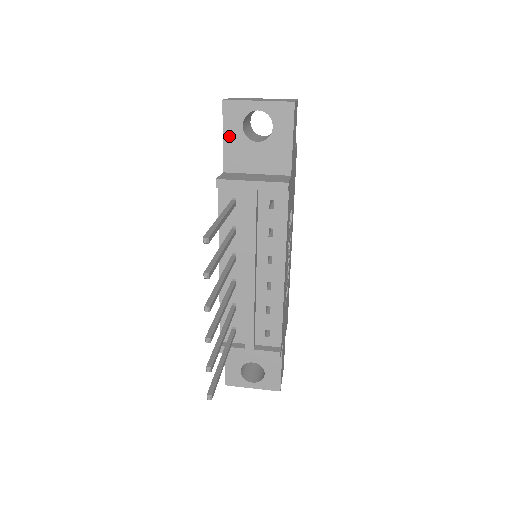
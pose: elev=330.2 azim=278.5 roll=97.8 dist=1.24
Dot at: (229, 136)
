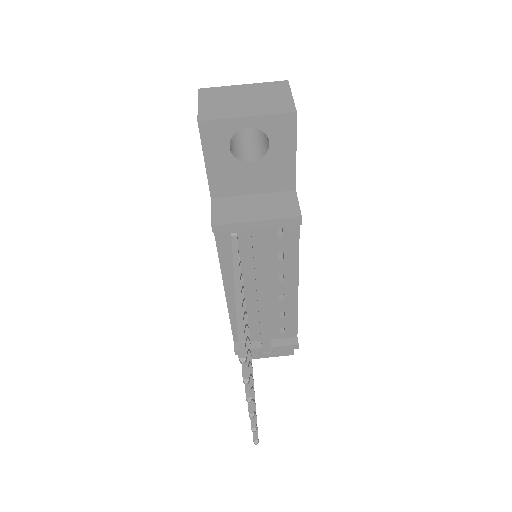
Dot at: (213, 161)
